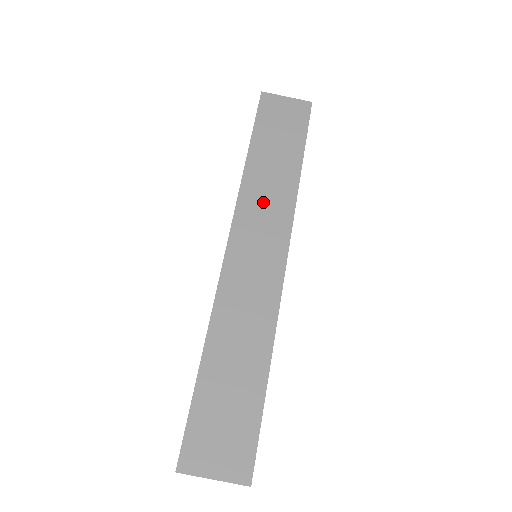
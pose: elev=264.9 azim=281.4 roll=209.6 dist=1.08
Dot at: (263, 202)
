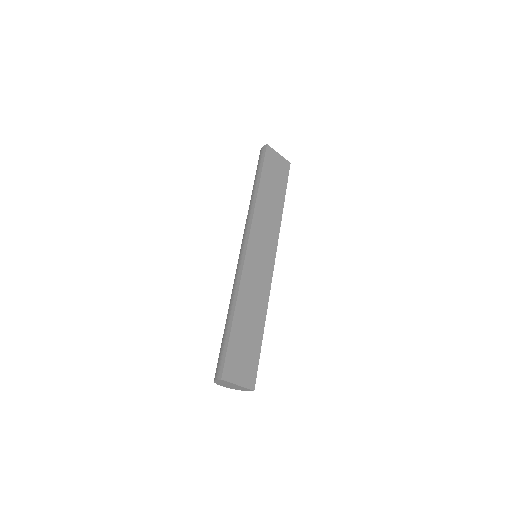
Dot at: (265, 223)
